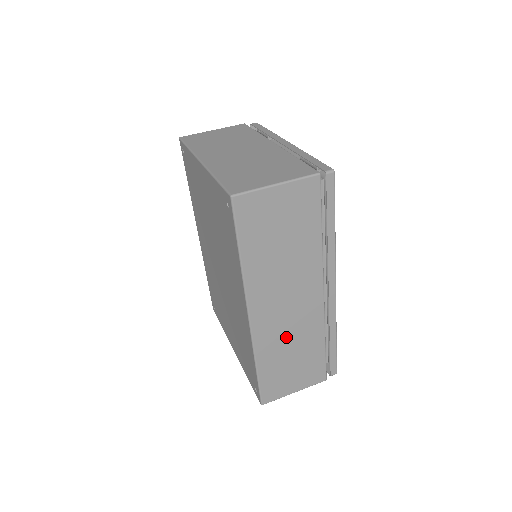
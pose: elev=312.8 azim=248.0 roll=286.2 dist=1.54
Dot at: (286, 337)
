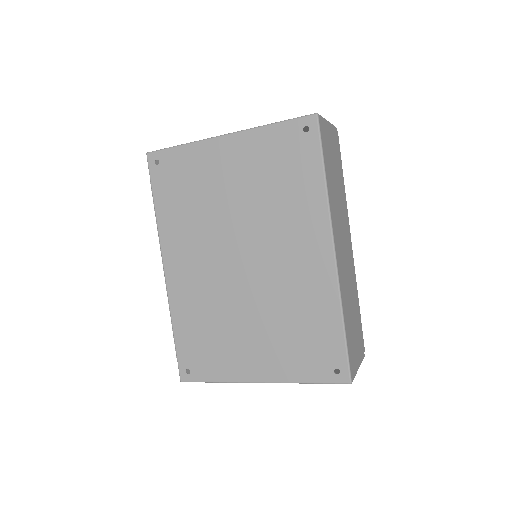
Dot at: (348, 287)
